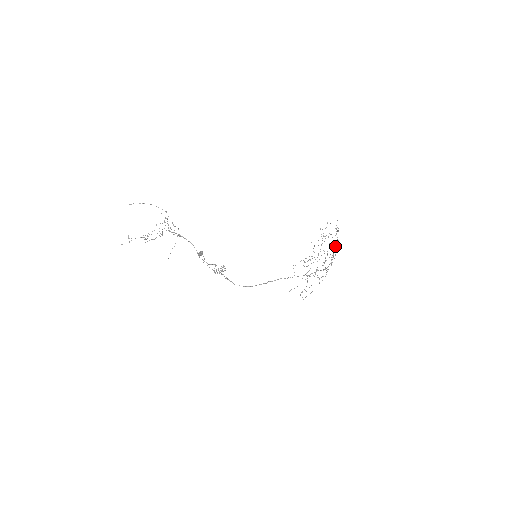
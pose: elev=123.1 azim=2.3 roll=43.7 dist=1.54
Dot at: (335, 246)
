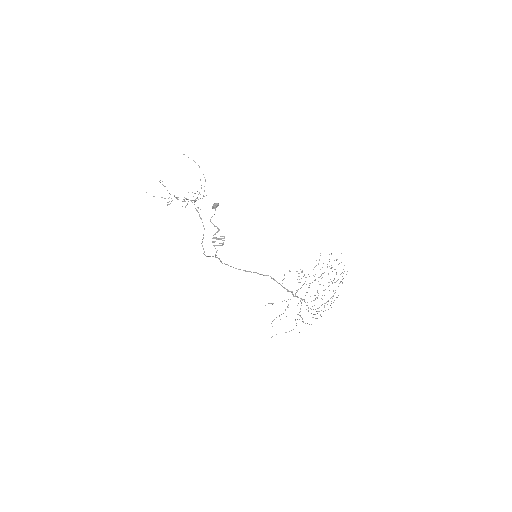
Dot at: (333, 290)
